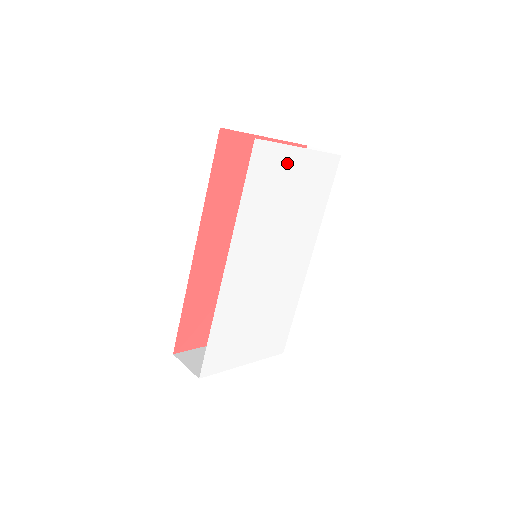
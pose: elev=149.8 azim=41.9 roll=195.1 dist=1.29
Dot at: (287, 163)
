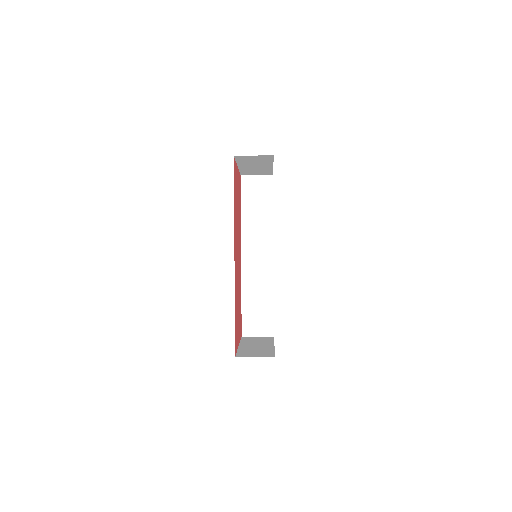
Dot at: occluded
